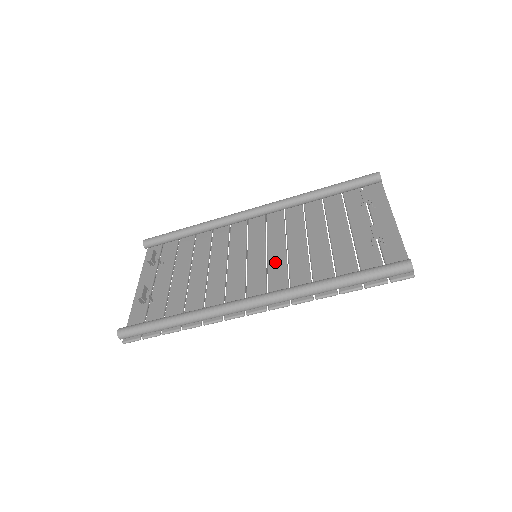
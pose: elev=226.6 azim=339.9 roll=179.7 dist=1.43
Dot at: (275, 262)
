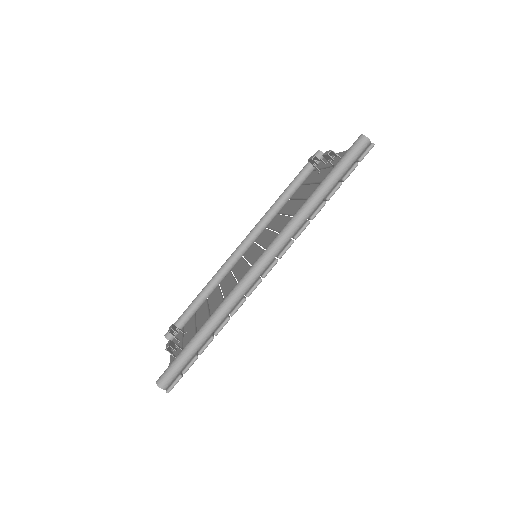
Dot at: occluded
